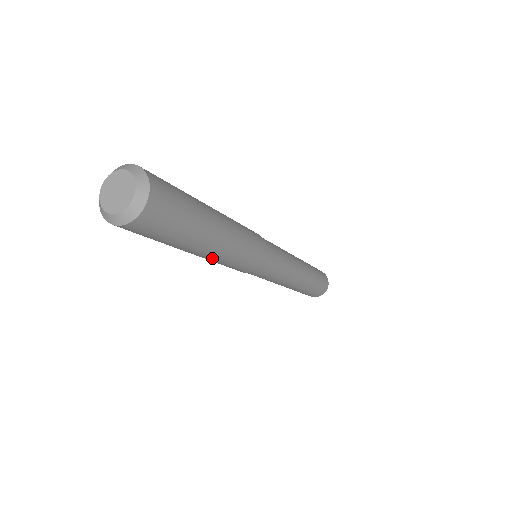
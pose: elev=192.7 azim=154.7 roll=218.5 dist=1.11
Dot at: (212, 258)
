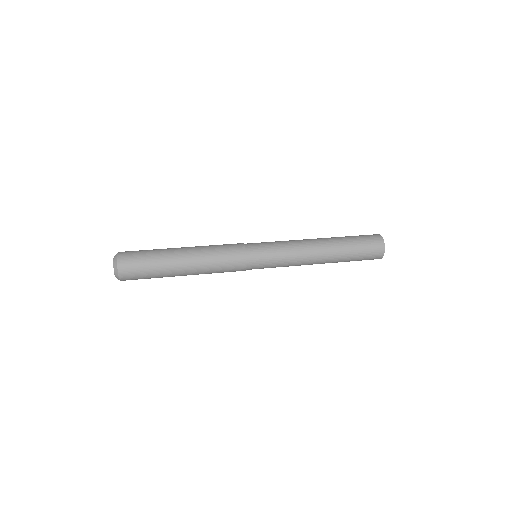
Dot at: occluded
